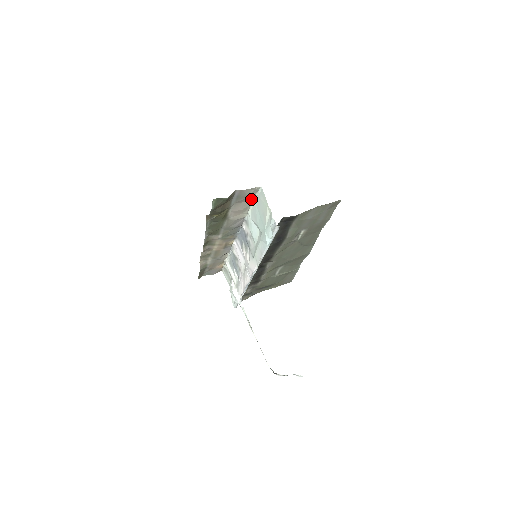
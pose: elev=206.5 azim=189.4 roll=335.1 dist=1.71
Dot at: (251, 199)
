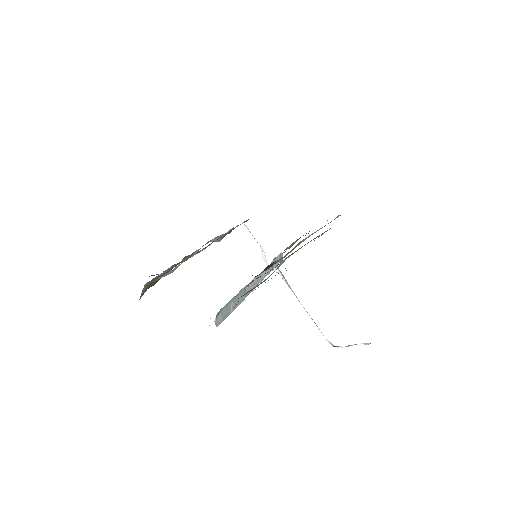
Dot at: (184, 260)
